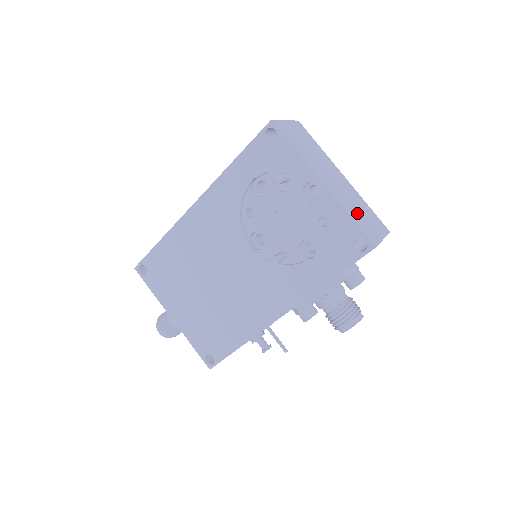
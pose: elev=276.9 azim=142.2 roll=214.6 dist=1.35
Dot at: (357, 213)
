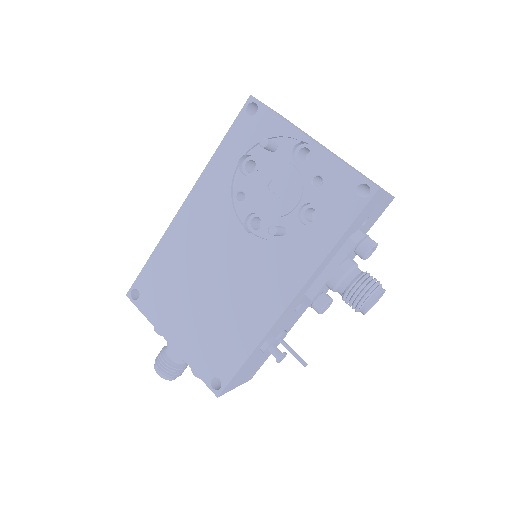
Dot at: (353, 168)
